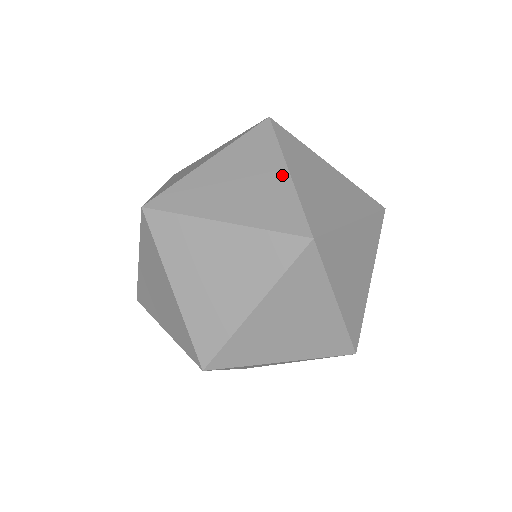
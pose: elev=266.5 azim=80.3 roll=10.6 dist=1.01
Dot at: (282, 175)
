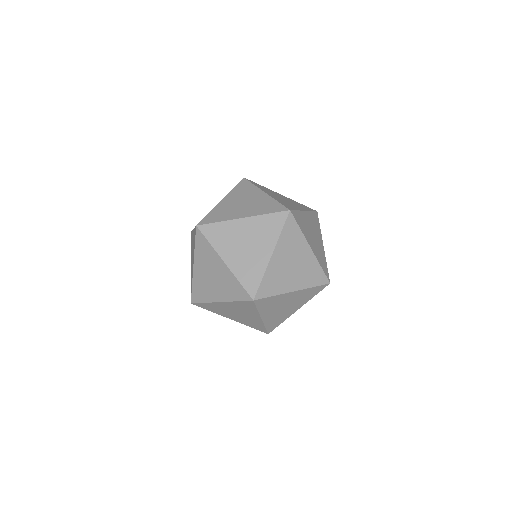
Dot at: (267, 255)
